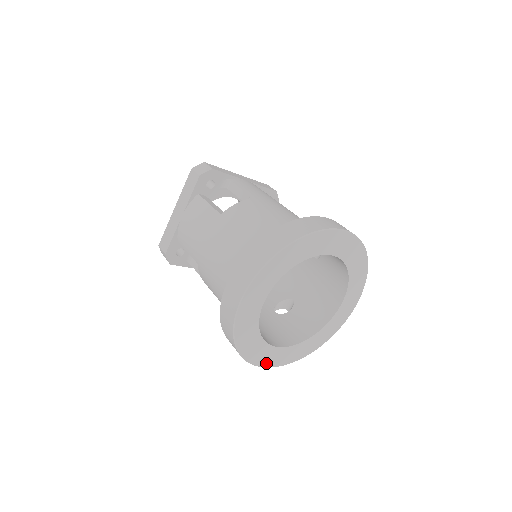
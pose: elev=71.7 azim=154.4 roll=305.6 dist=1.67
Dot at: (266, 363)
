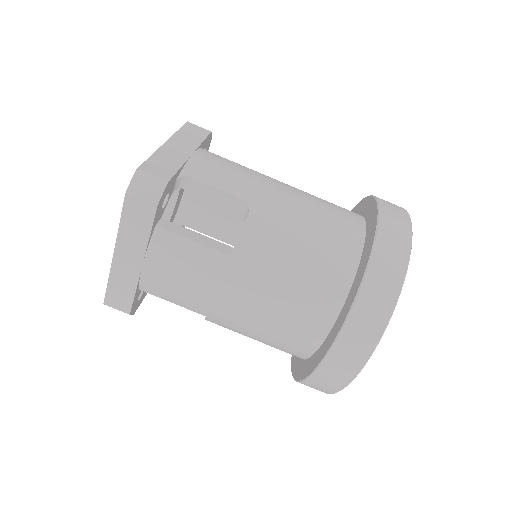
Dot at: occluded
